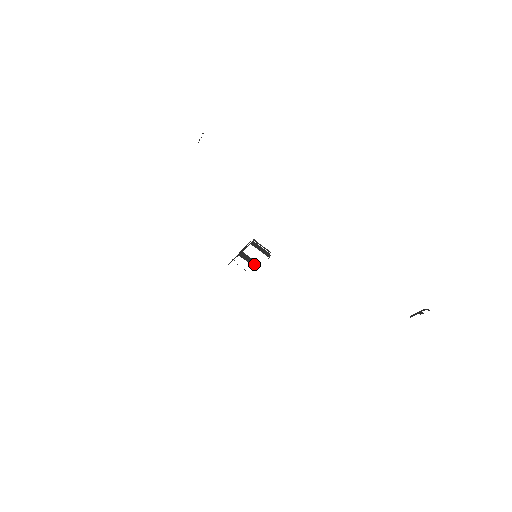
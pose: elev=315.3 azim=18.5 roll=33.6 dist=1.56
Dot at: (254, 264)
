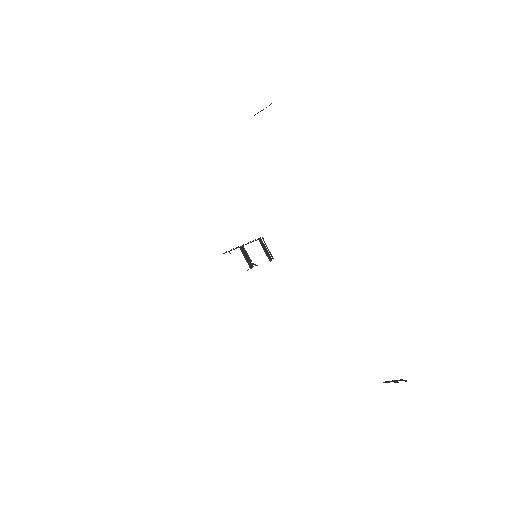
Dot at: (250, 264)
